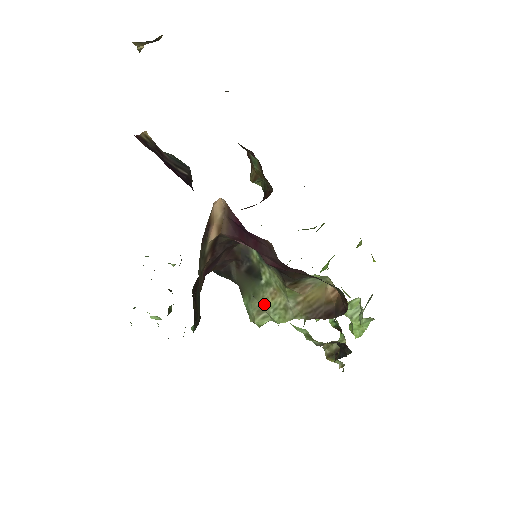
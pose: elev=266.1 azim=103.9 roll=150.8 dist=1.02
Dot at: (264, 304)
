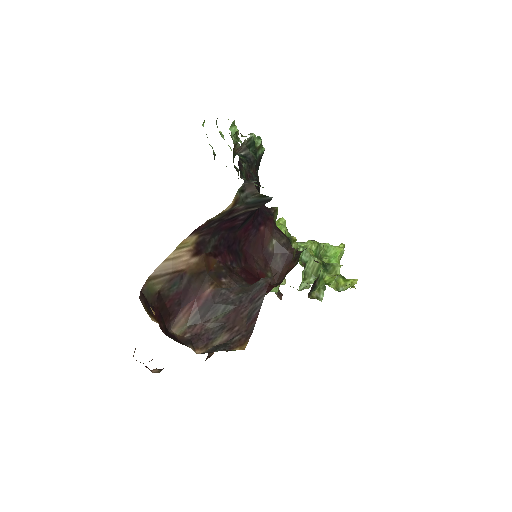
Dot at: occluded
